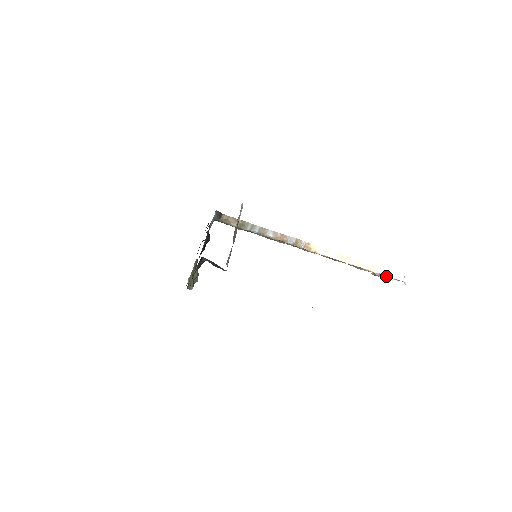
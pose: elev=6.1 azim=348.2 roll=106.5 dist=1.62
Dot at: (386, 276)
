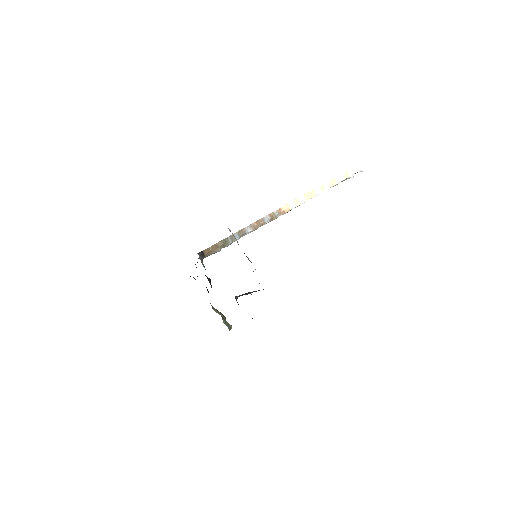
Dot at: (345, 179)
